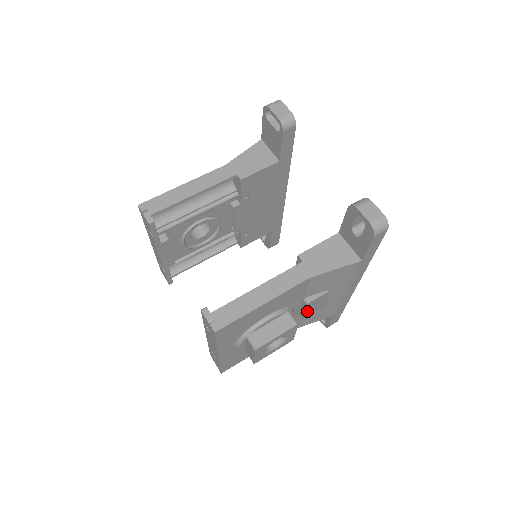
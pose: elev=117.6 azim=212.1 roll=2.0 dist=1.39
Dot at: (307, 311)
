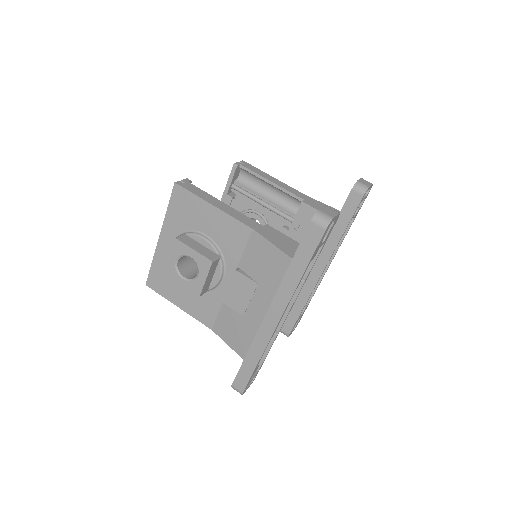
Dot at: (230, 290)
